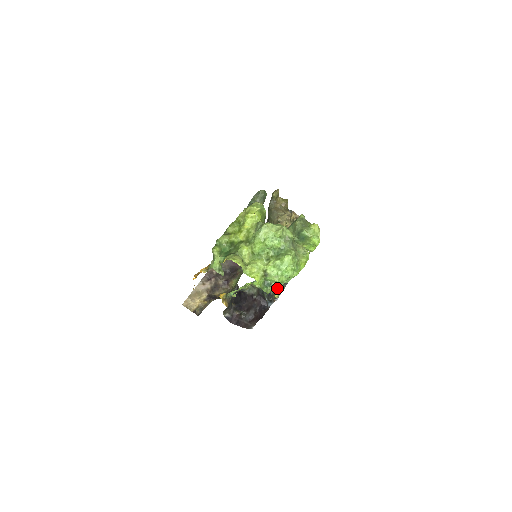
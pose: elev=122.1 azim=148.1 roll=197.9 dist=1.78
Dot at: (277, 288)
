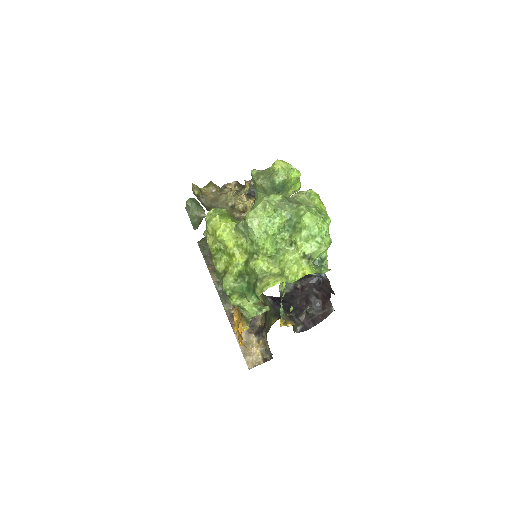
Dot at: occluded
